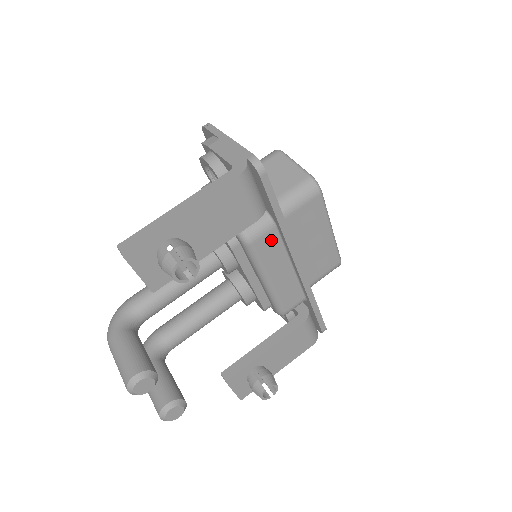
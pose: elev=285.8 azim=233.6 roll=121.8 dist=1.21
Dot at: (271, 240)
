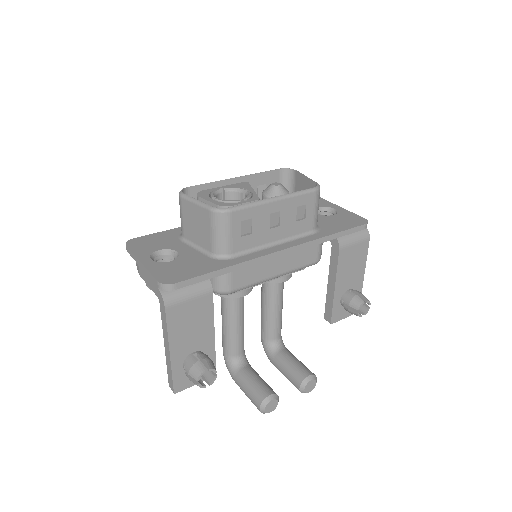
Dot at: (241, 273)
